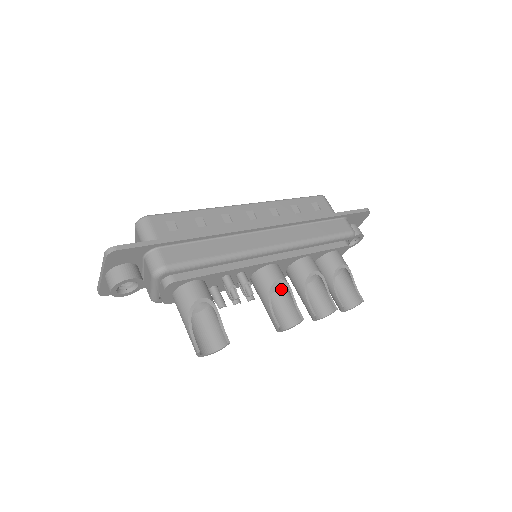
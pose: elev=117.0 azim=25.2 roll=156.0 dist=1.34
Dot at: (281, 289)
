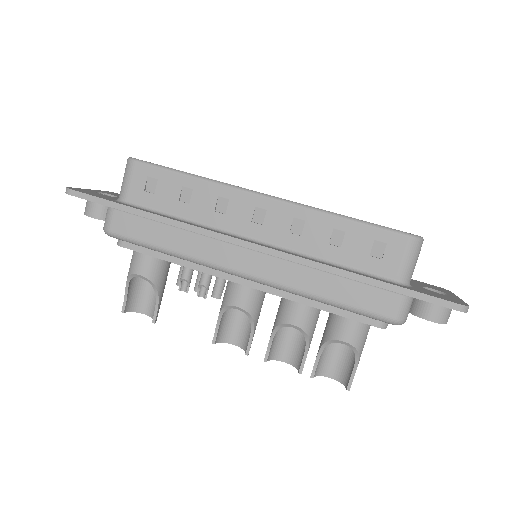
Dot at: occluded
